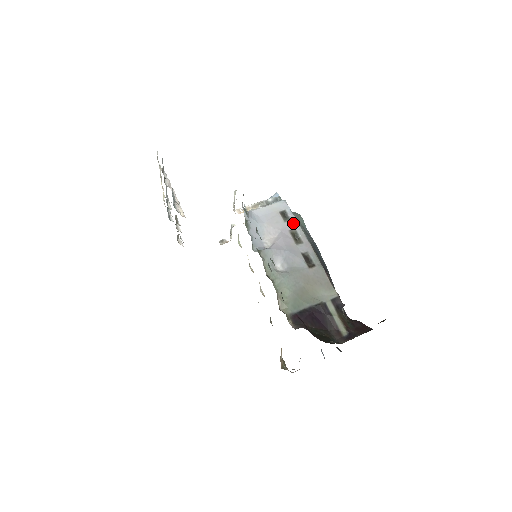
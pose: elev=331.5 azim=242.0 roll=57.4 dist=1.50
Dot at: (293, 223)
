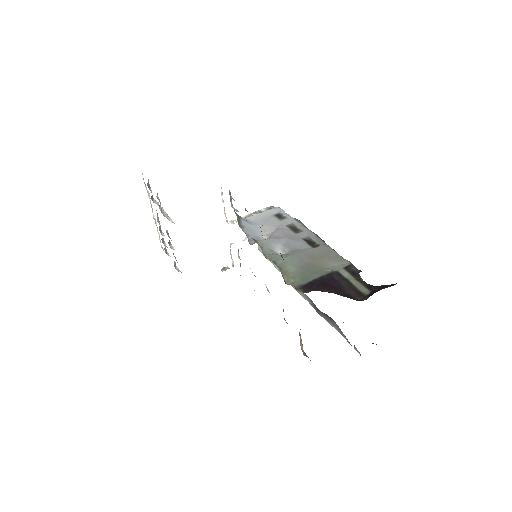
Dot at: (289, 220)
